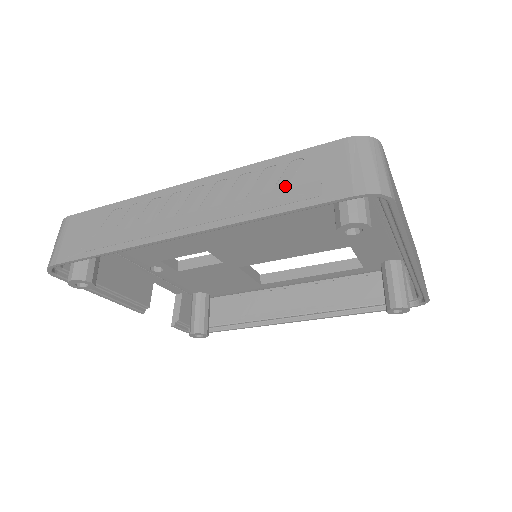
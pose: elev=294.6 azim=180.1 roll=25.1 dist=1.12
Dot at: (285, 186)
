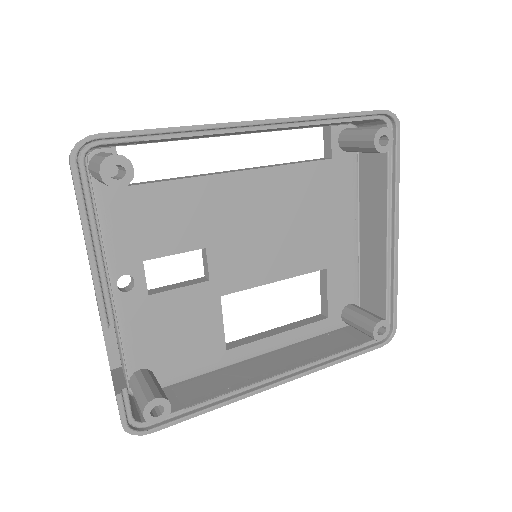
Dot at: occluded
